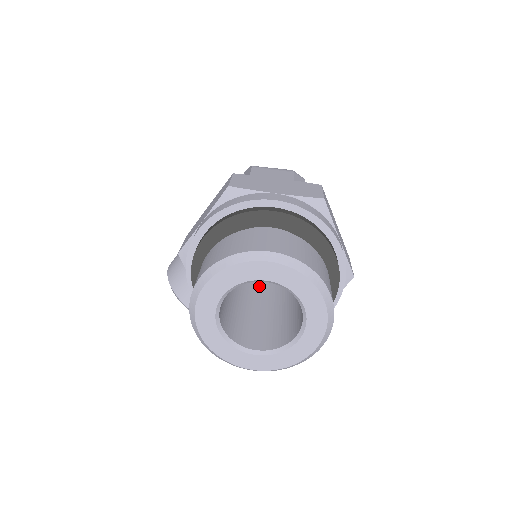
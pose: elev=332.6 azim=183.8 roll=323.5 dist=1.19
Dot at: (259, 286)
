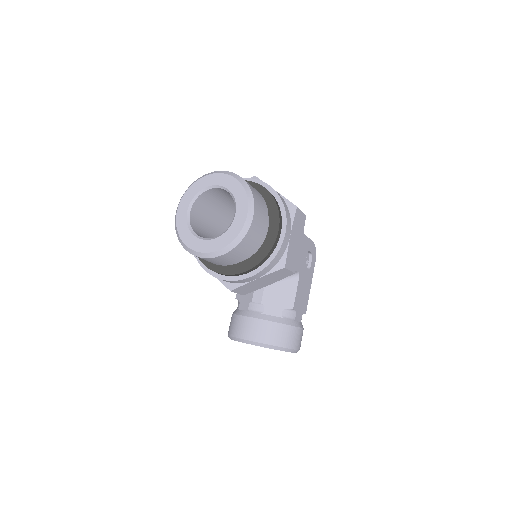
Dot at: occluded
